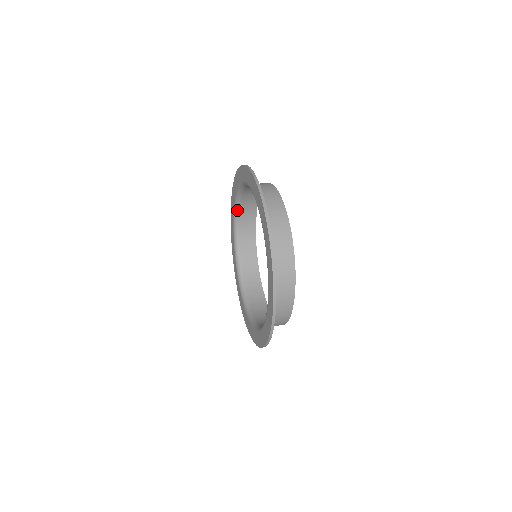
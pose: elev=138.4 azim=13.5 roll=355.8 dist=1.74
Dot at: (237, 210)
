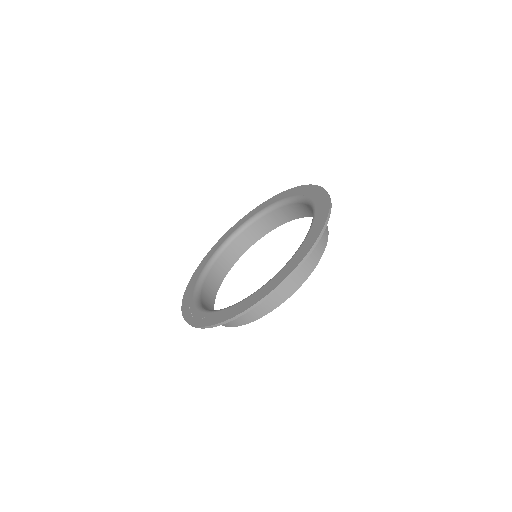
Dot at: (230, 240)
